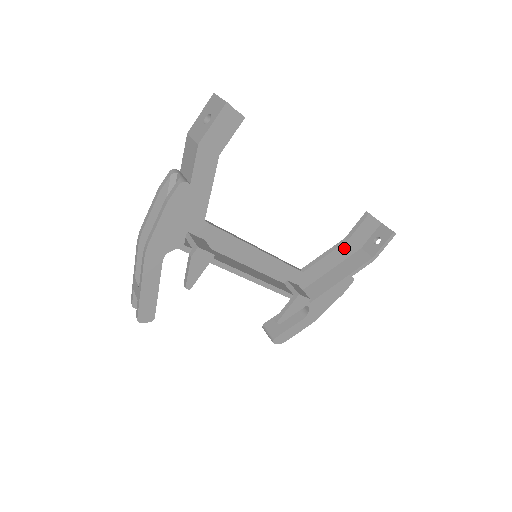
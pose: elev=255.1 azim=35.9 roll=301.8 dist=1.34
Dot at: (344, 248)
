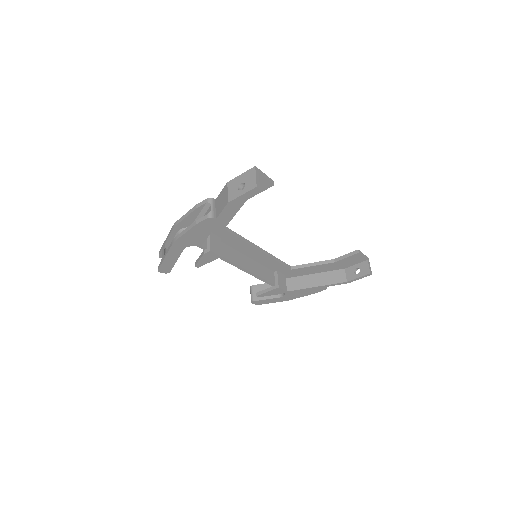
Dot at: (330, 265)
